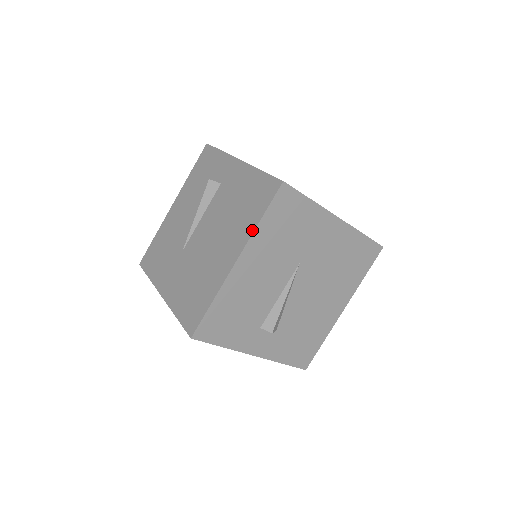
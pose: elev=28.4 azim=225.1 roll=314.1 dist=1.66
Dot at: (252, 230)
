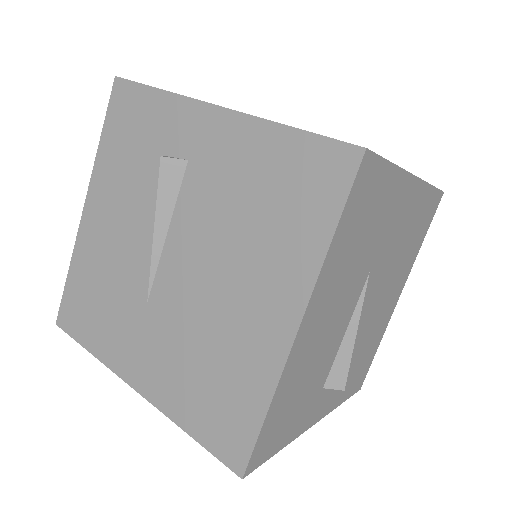
Dot at: (317, 261)
